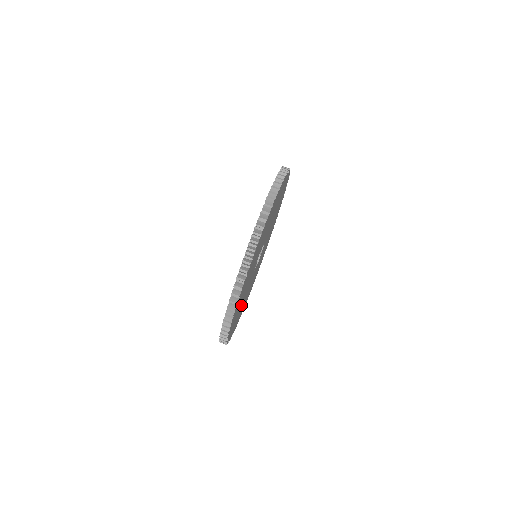
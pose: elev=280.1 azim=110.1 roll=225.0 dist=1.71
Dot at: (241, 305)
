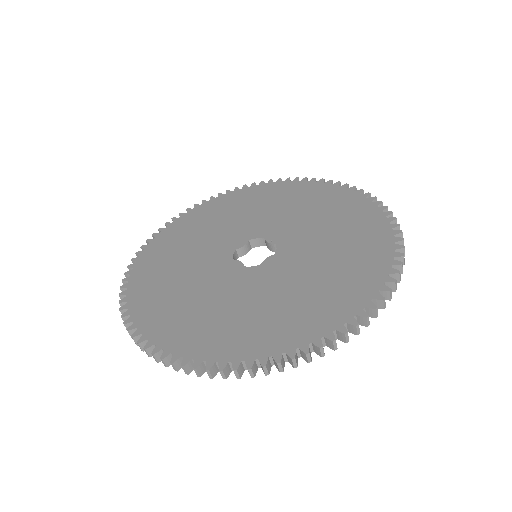
Dot at: occluded
